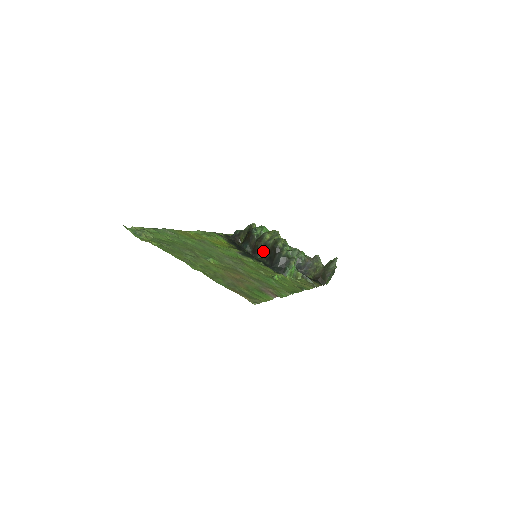
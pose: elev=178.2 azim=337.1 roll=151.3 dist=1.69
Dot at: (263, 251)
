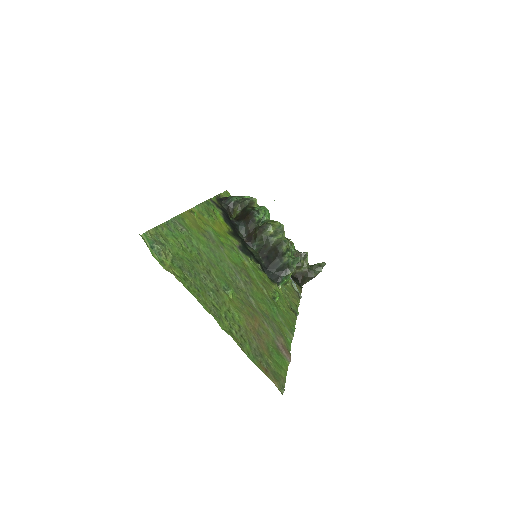
Dot at: (261, 245)
